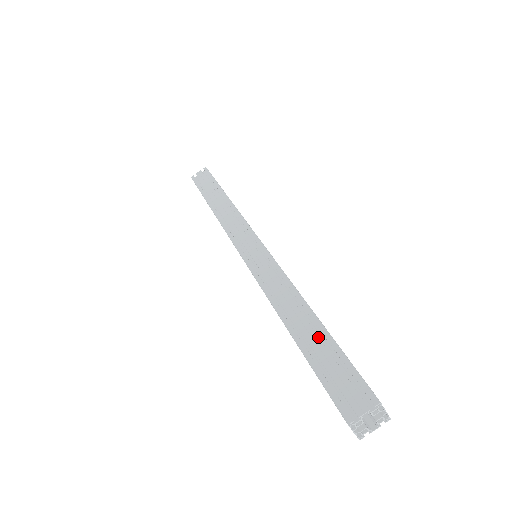
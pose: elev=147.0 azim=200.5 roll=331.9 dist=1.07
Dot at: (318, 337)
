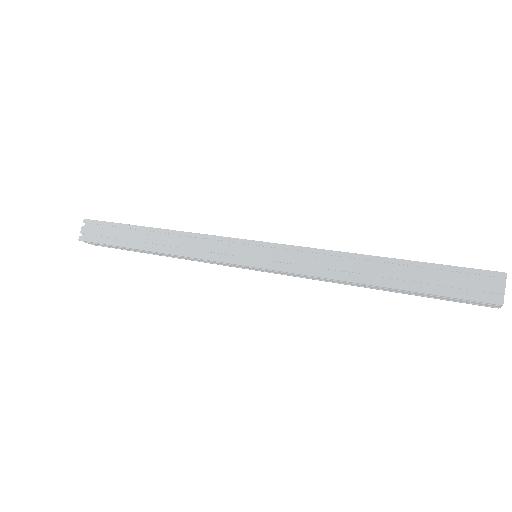
Dot at: (409, 270)
